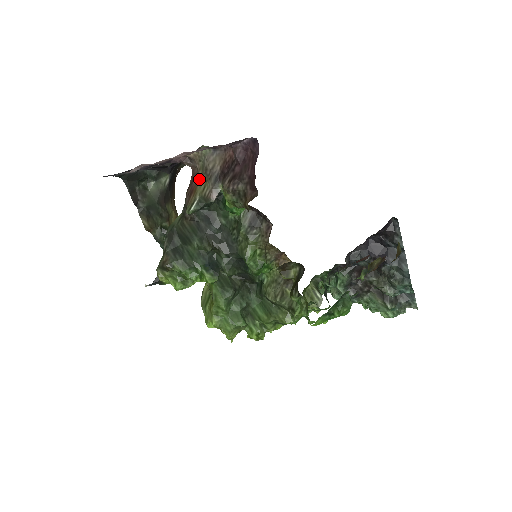
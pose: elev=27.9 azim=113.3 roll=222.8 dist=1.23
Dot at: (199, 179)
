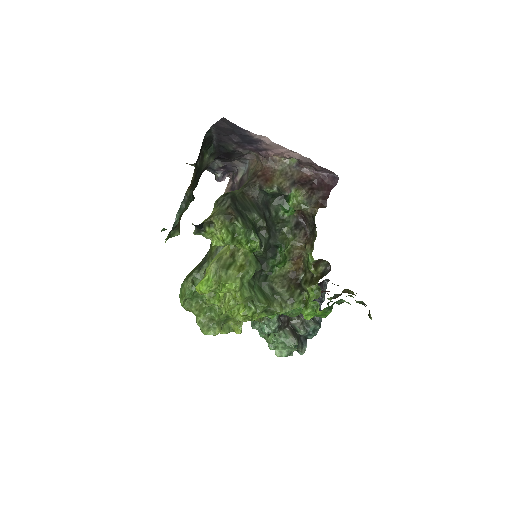
Dot at: (276, 176)
